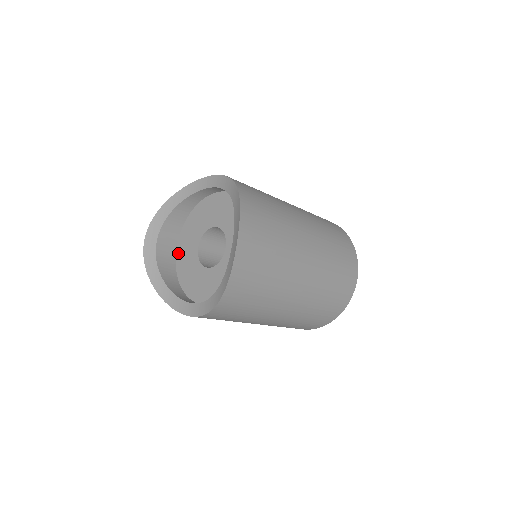
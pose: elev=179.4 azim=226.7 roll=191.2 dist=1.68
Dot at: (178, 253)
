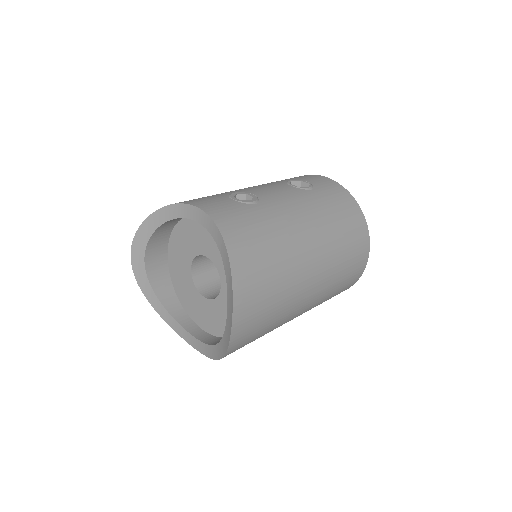
Dot at: (170, 260)
